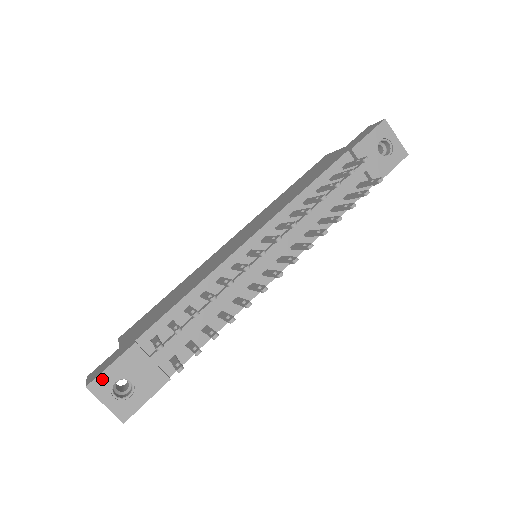
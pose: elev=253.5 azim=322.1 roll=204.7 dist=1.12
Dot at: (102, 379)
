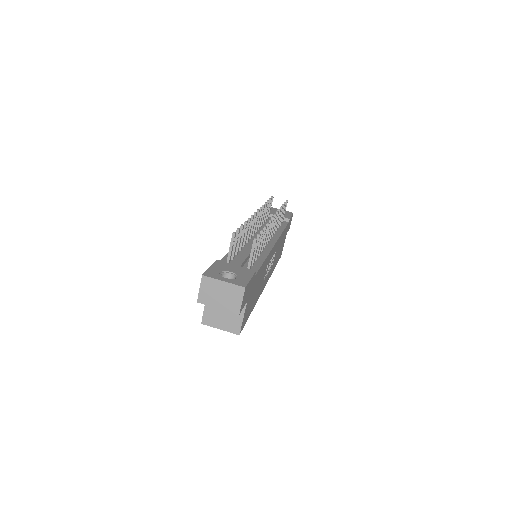
Dot at: (210, 272)
